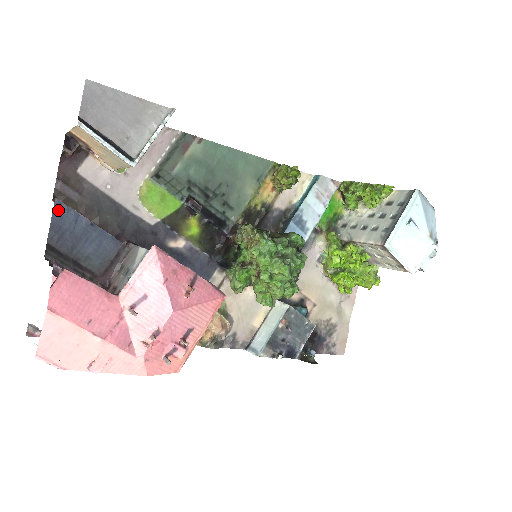
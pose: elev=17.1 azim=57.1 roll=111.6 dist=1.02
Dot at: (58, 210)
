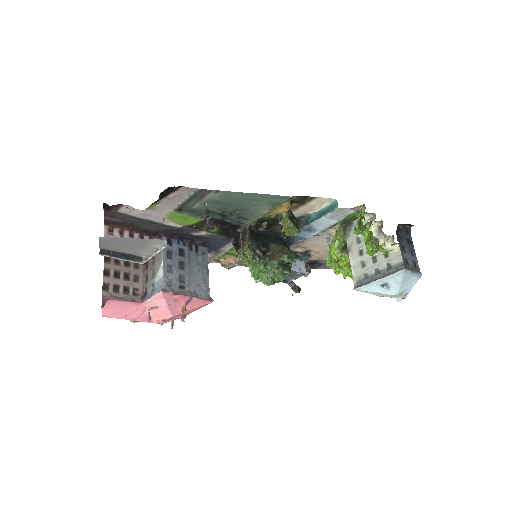
Dot at: occluded
